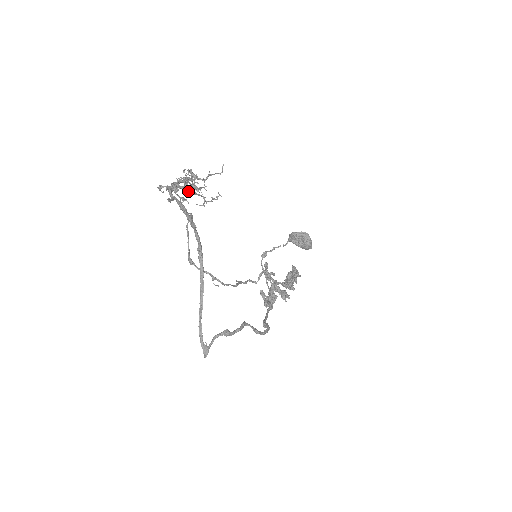
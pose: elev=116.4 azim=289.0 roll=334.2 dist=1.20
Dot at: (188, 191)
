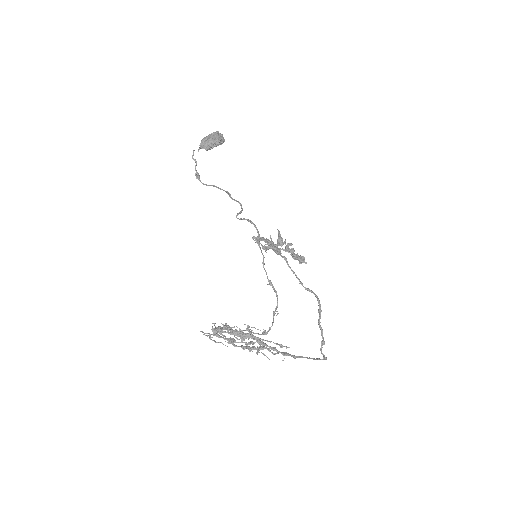
Dot at: occluded
